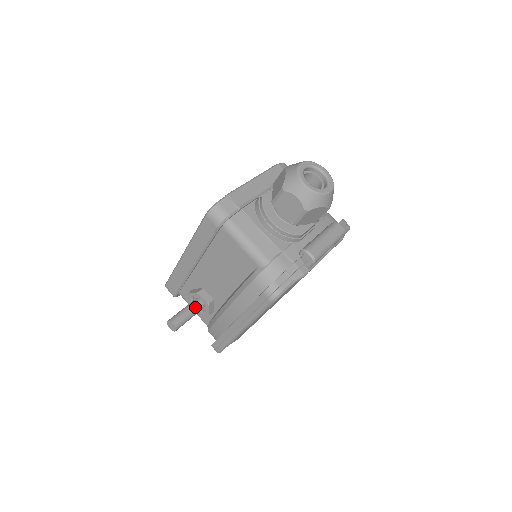
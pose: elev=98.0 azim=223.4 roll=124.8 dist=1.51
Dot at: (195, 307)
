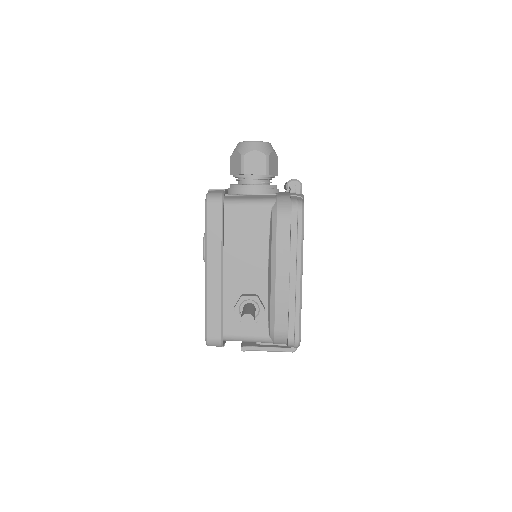
Dot at: (250, 306)
